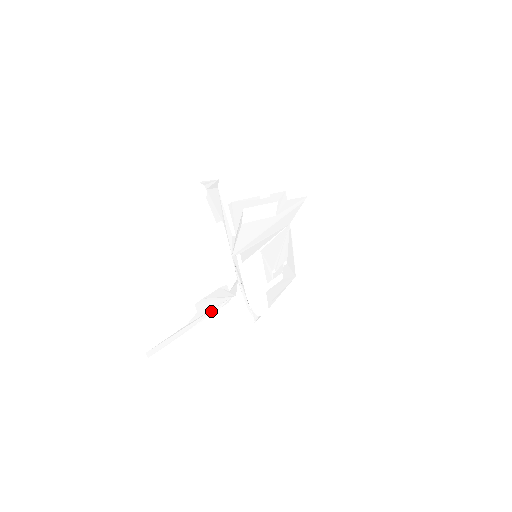
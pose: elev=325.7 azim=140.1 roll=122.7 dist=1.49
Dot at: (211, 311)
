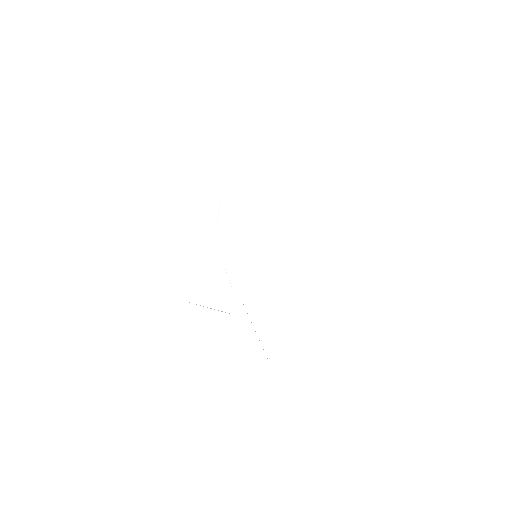
Dot at: (192, 327)
